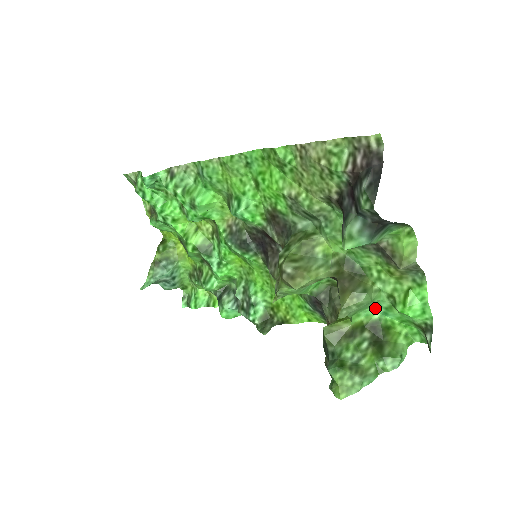
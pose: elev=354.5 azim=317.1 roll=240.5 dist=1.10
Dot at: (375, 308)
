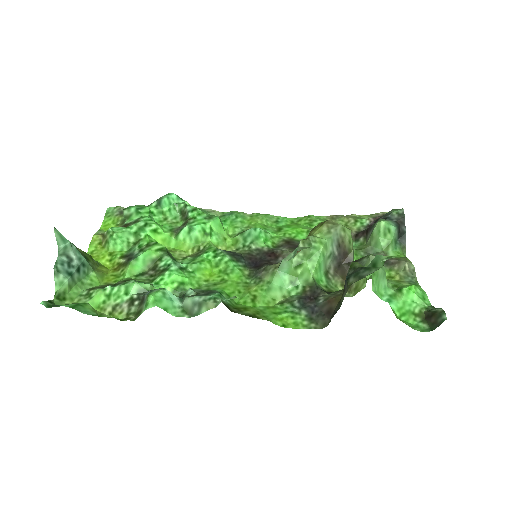
Dot at: (381, 294)
